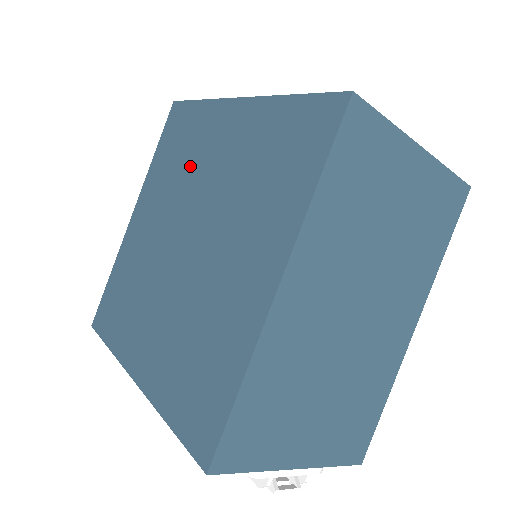
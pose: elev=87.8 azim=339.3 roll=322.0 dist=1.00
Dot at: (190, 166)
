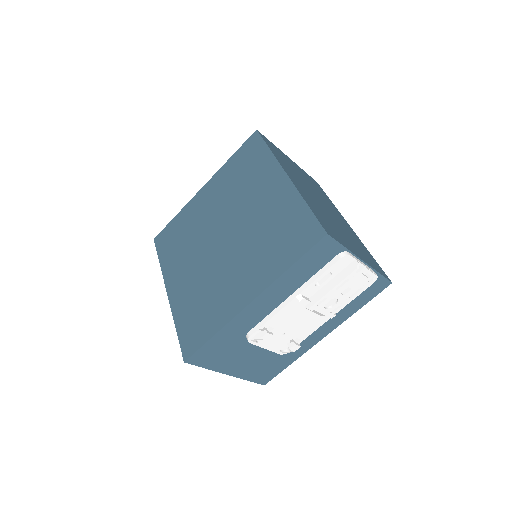
Dot at: (195, 228)
